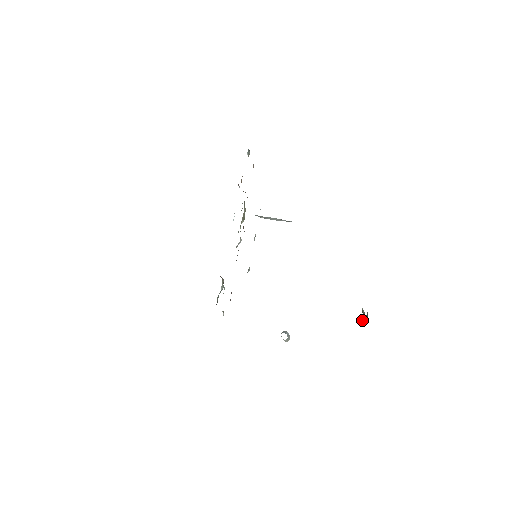
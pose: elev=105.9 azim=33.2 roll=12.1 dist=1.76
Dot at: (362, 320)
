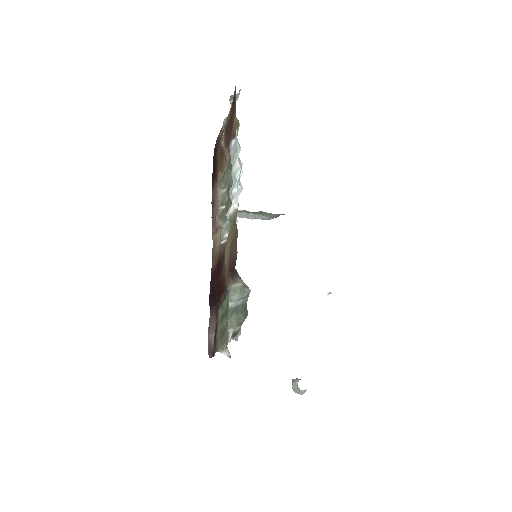
Dot at: occluded
